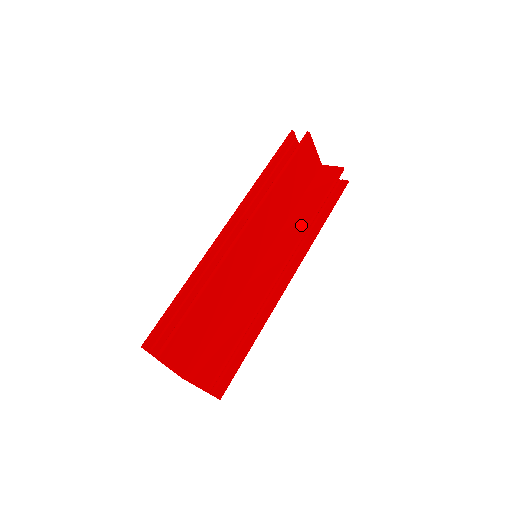
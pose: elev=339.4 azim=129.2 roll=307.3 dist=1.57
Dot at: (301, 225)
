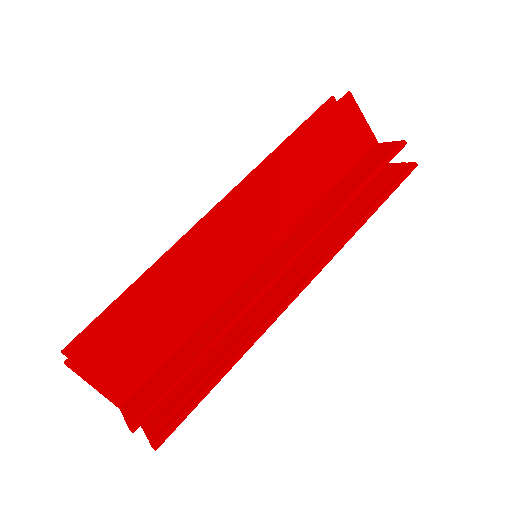
Dot at: (324, 216)
